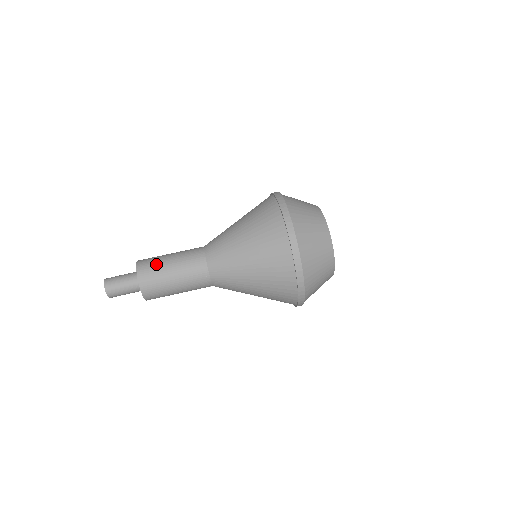
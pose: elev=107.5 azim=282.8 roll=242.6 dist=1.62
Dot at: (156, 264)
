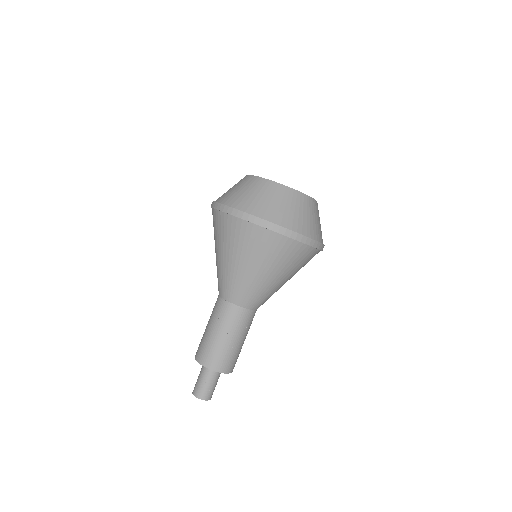
Dot at: (208, 347)
